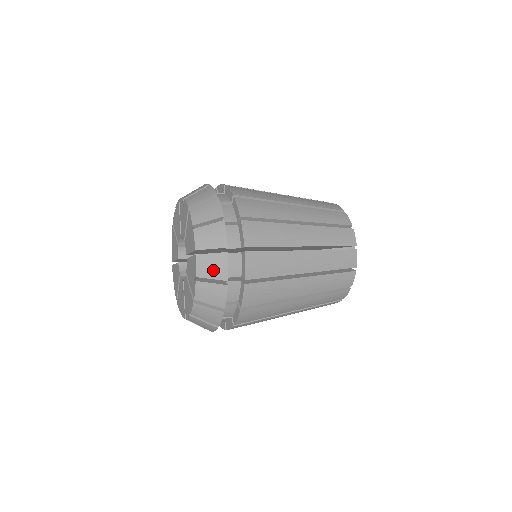
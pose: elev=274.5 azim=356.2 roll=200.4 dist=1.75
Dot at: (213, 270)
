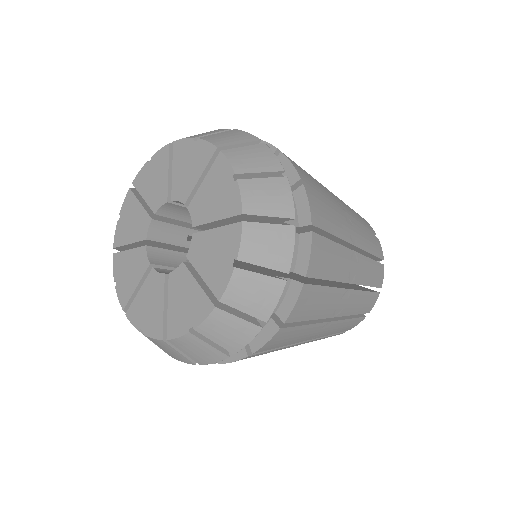
Dot at: (256, 162)
